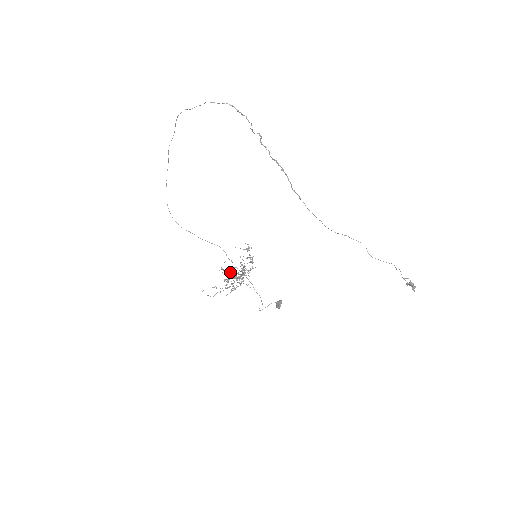
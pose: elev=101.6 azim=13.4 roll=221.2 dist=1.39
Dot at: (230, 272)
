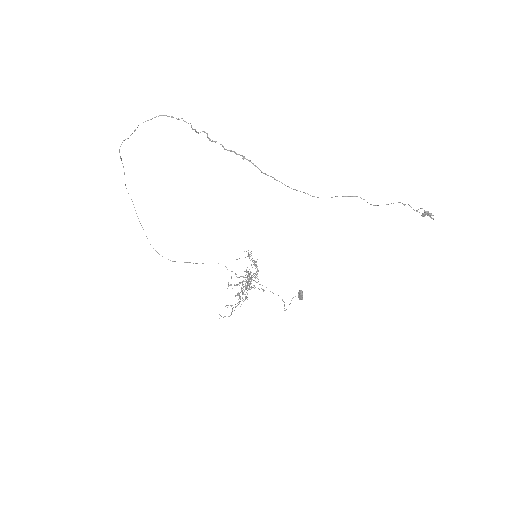
Dot at: occluded
